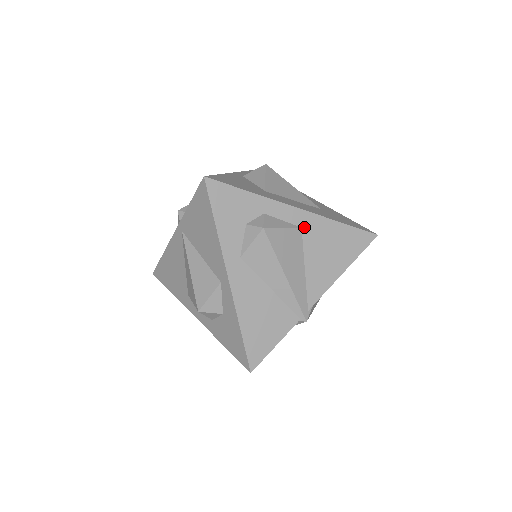
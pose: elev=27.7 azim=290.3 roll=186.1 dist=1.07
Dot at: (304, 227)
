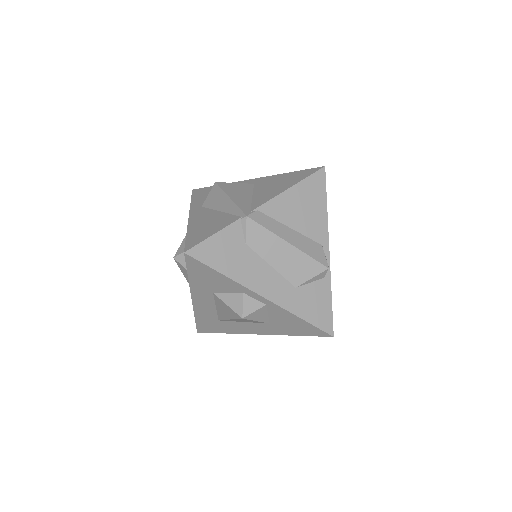
Dot at: (256, 183)
